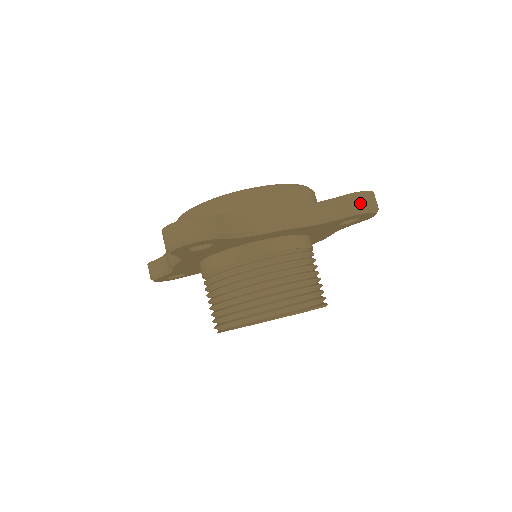
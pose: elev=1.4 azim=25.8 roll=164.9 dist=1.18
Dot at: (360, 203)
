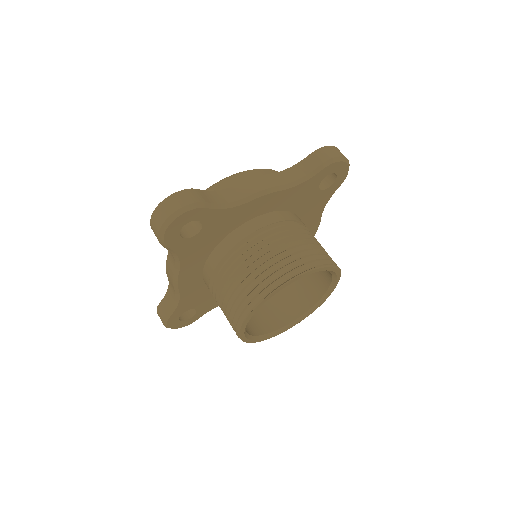
Dot at: (327, 154)
